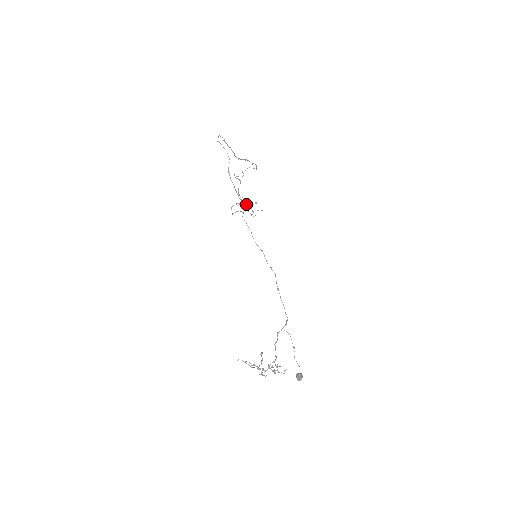
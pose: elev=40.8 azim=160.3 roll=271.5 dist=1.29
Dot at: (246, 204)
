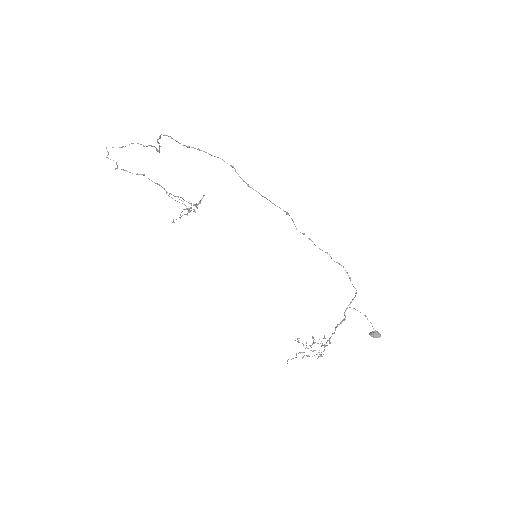
Dot at: (189, 203)
